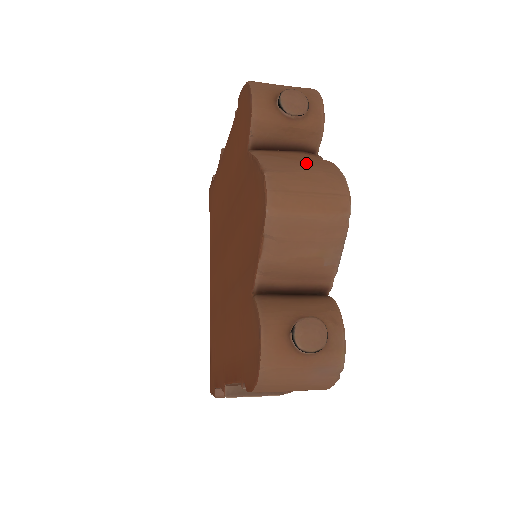
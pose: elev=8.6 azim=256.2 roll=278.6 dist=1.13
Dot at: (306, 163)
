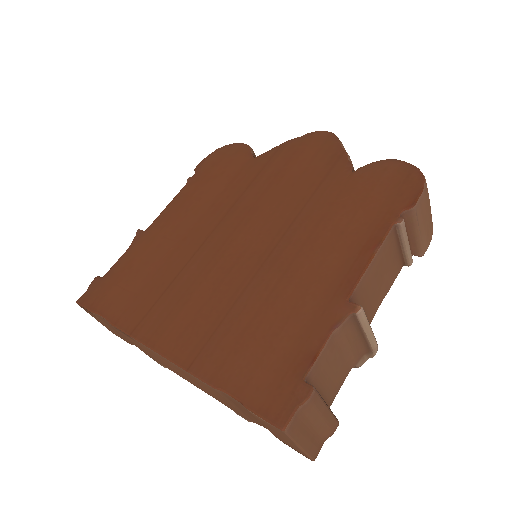
Dot at: occluded
